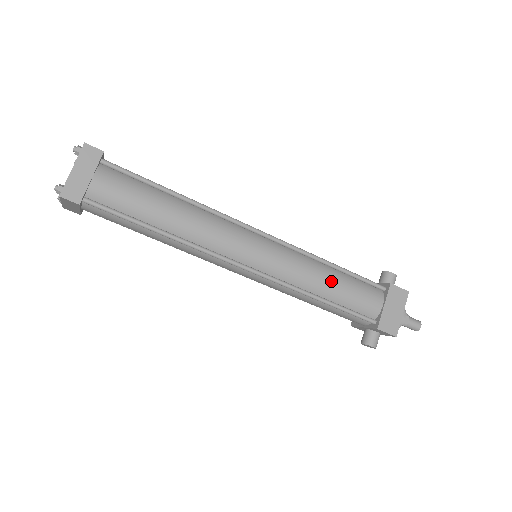
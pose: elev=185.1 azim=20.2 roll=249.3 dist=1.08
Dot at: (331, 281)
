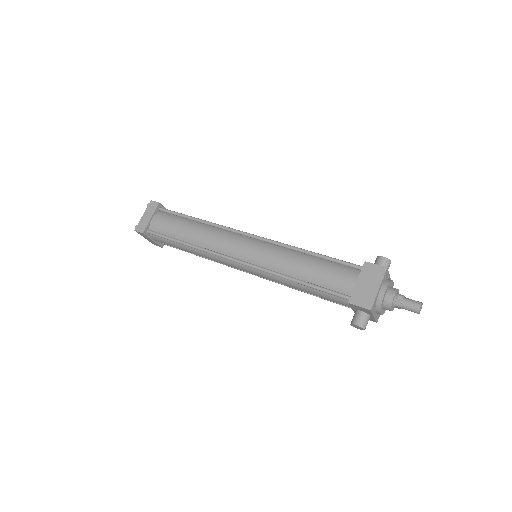
Dot at: (304, 264)
